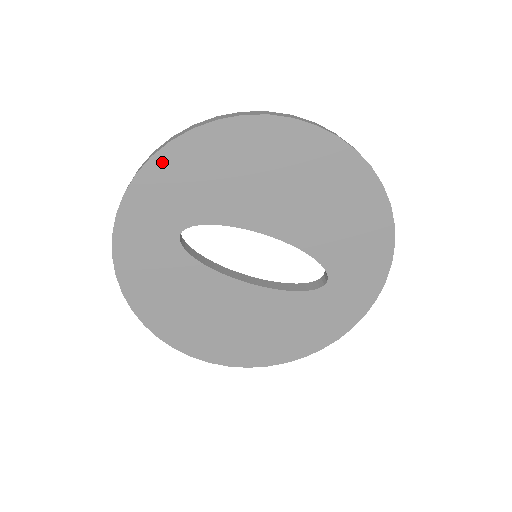
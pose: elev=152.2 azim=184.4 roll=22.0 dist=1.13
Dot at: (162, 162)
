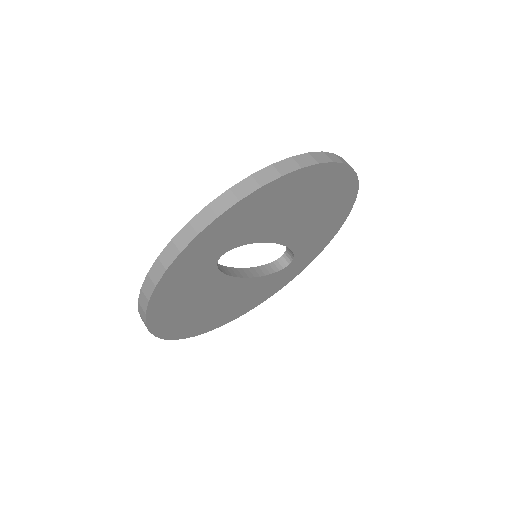
Dot at: (244, 204)
